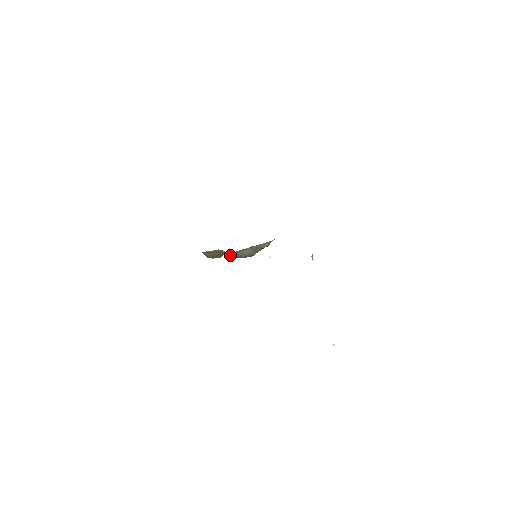
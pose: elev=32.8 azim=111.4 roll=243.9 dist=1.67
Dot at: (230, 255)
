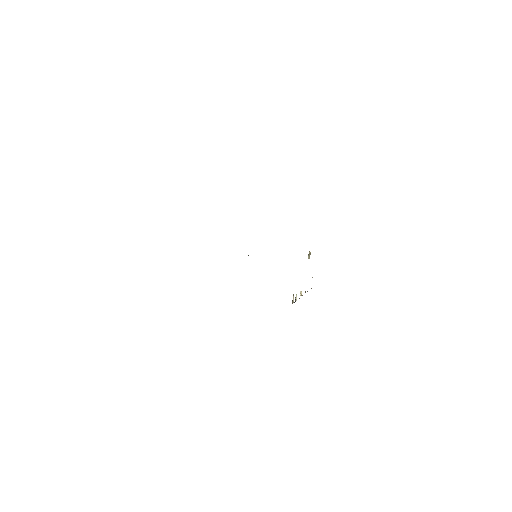
Dot at: occluded
